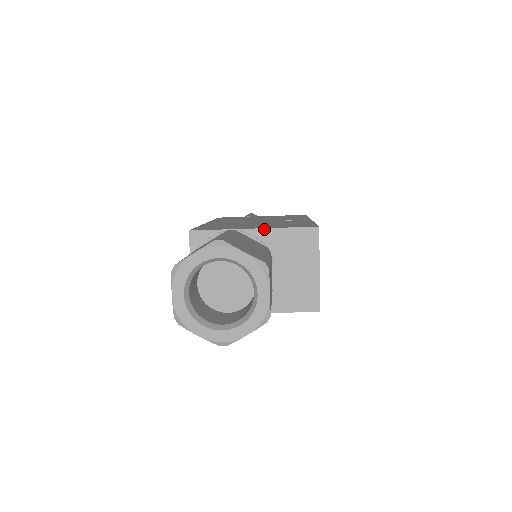
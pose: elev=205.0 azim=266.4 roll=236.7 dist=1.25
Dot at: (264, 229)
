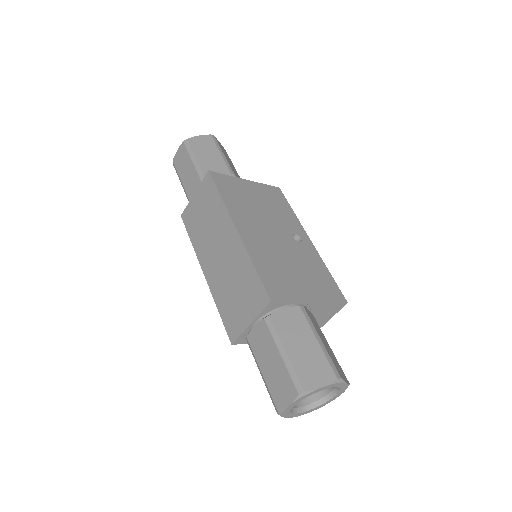
Dot at: (318, 303)
